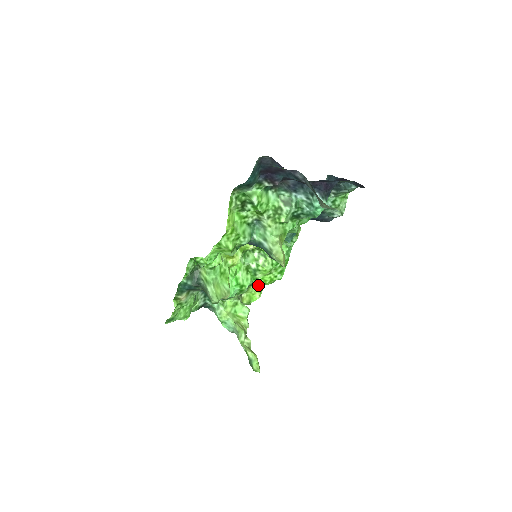
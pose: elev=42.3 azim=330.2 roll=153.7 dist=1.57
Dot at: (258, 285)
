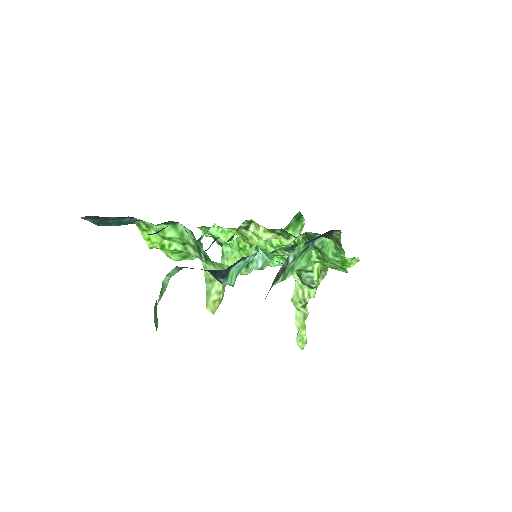
Dot at: (321, 264)
